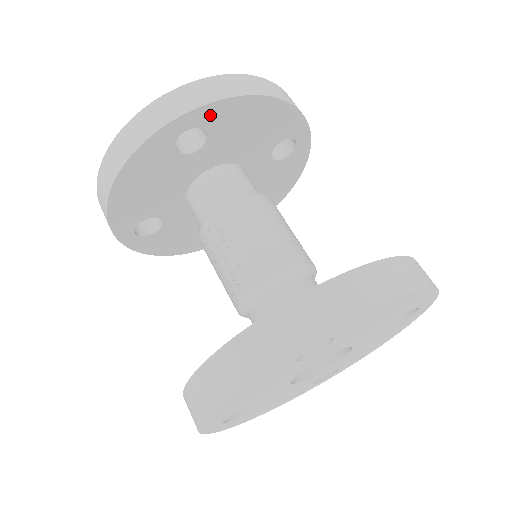
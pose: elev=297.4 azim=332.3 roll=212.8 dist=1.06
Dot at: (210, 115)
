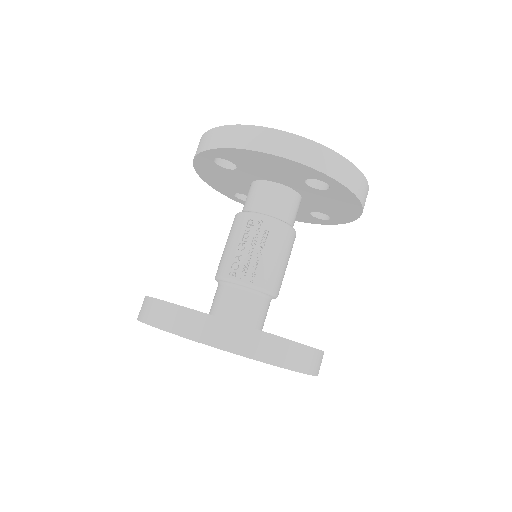
Dot at: (342, 191)
